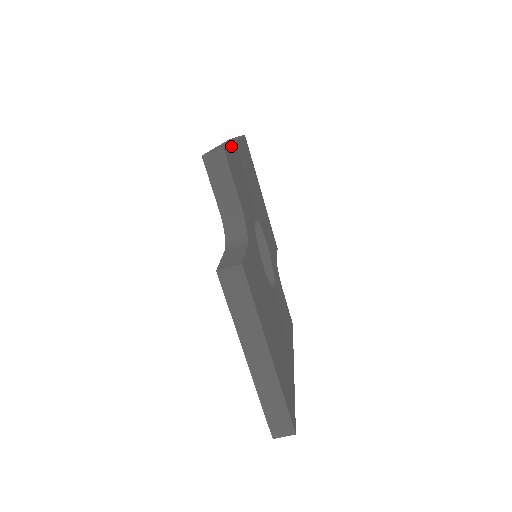
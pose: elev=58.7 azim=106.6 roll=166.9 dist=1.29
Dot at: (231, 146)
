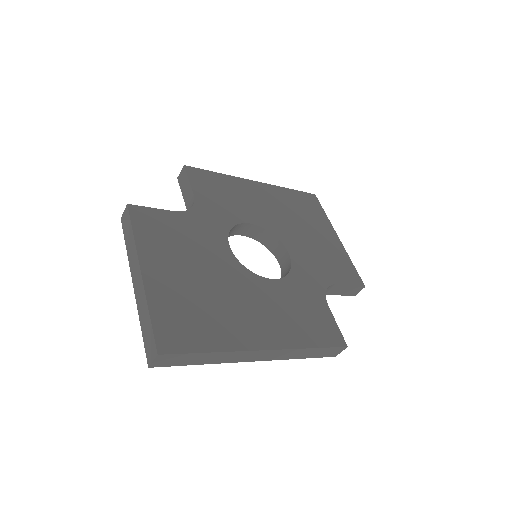
Dot at: (222, 174)
